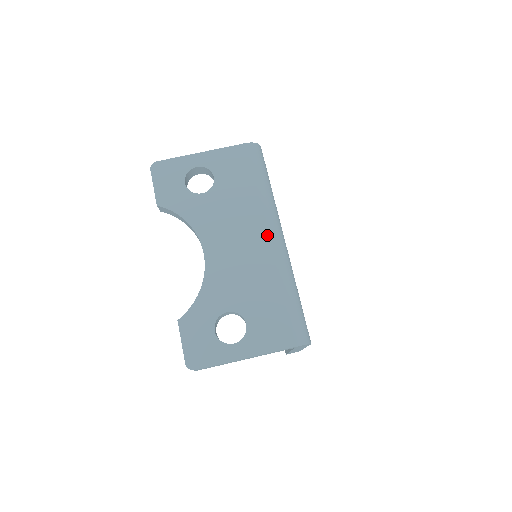
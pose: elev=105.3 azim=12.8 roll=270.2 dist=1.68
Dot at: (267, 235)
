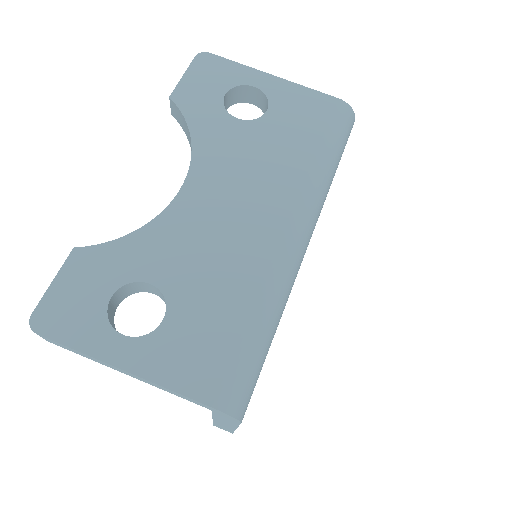
Dot at: (286, 220)
